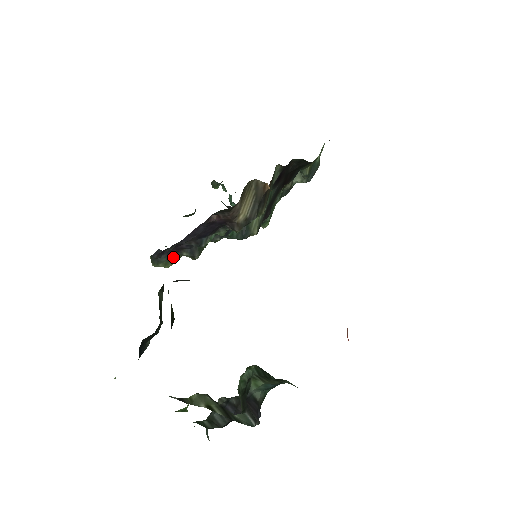
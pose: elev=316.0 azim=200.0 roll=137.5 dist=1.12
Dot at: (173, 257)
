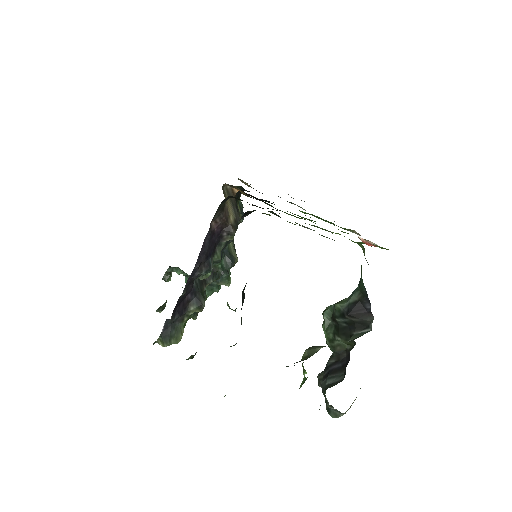
Dot at: (180, 325)
